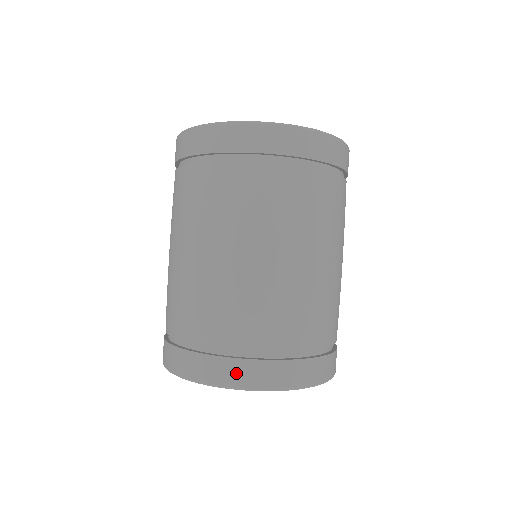
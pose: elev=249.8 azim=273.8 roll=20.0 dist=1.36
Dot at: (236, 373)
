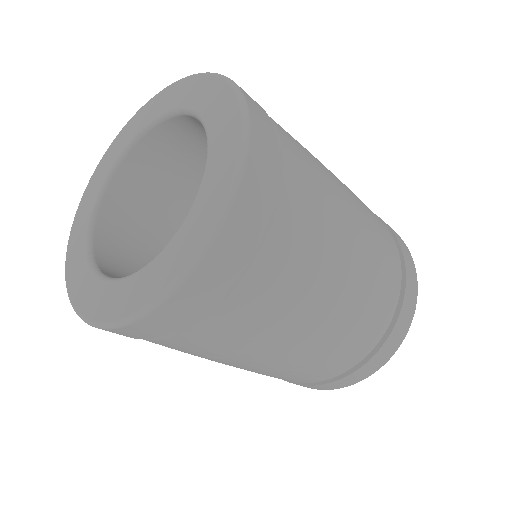
Dot at: (319, 388)
